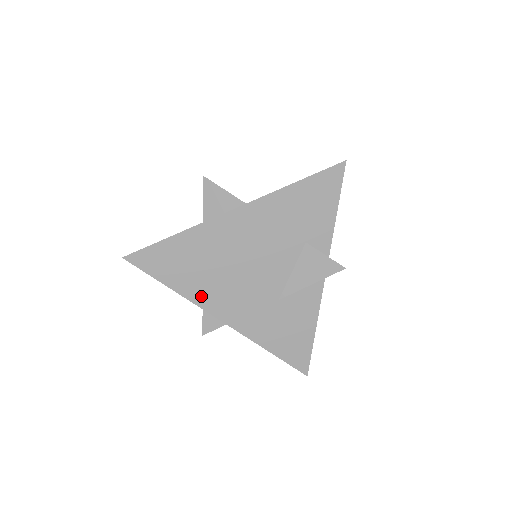
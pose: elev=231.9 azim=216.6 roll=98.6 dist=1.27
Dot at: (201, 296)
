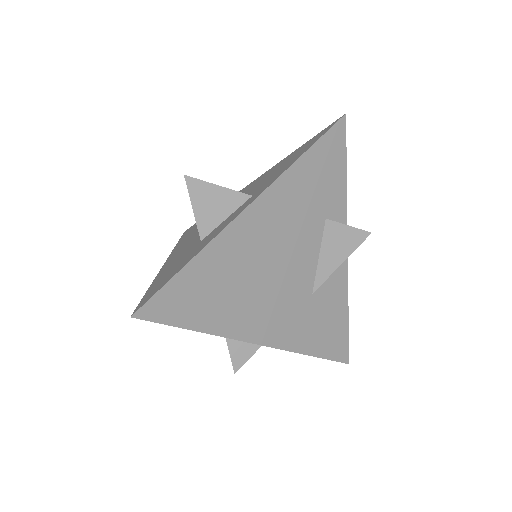
Dot at: (236, 325)
